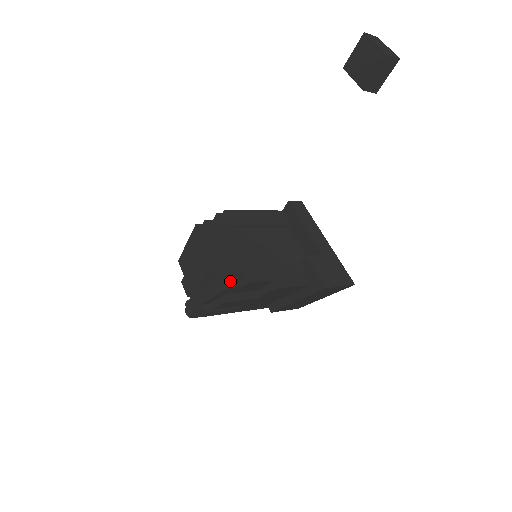
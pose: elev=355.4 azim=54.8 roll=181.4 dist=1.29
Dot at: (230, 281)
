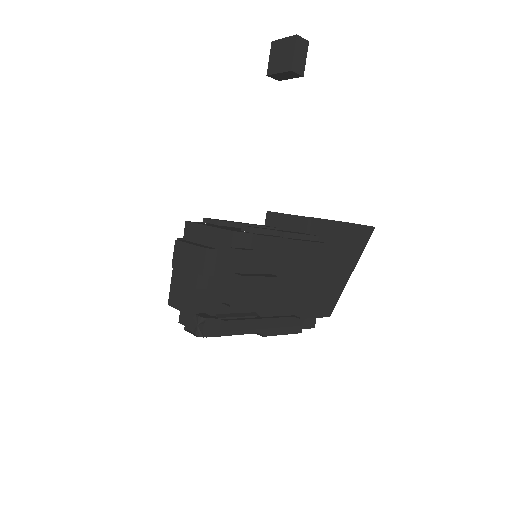
Dot at: (237, 248)
